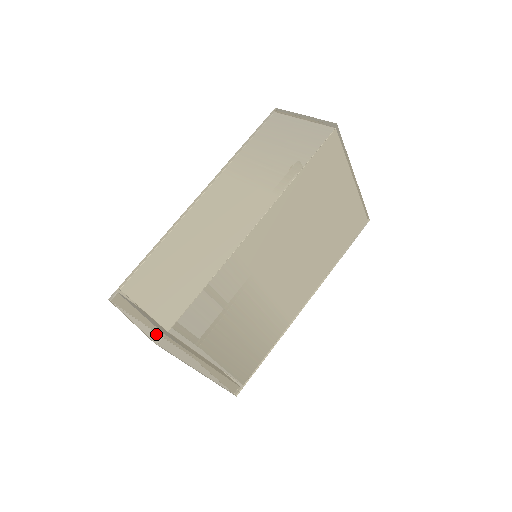
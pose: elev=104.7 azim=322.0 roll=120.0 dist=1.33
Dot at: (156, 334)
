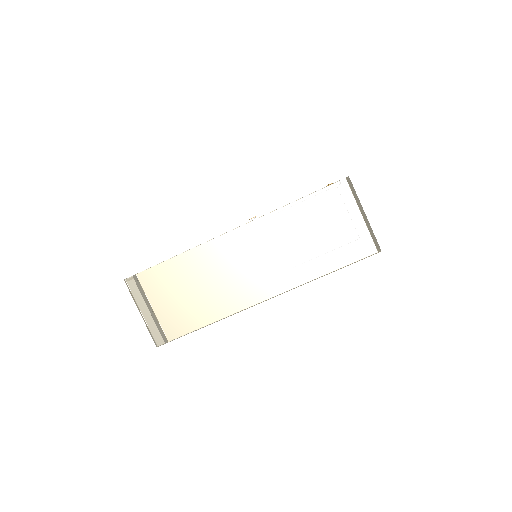
Dot at: (159, 338)
